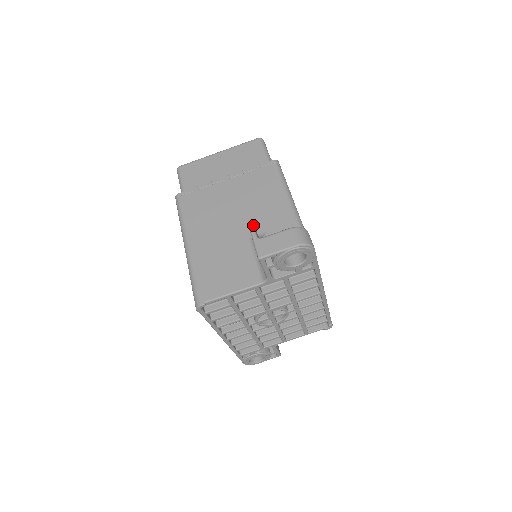
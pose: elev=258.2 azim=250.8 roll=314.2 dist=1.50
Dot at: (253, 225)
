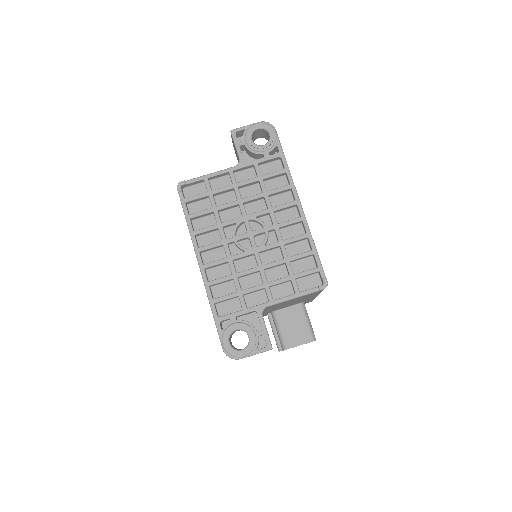
Dot at: occluded
